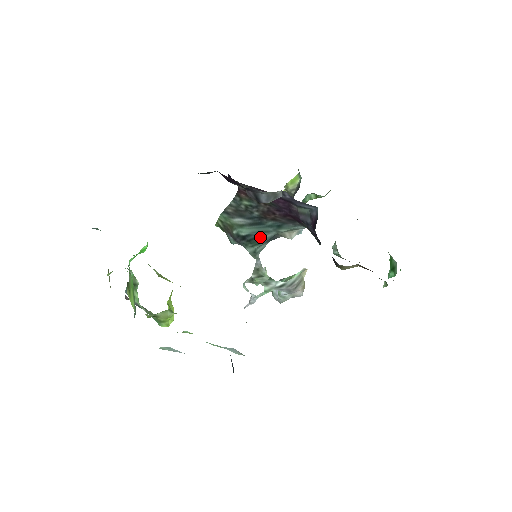
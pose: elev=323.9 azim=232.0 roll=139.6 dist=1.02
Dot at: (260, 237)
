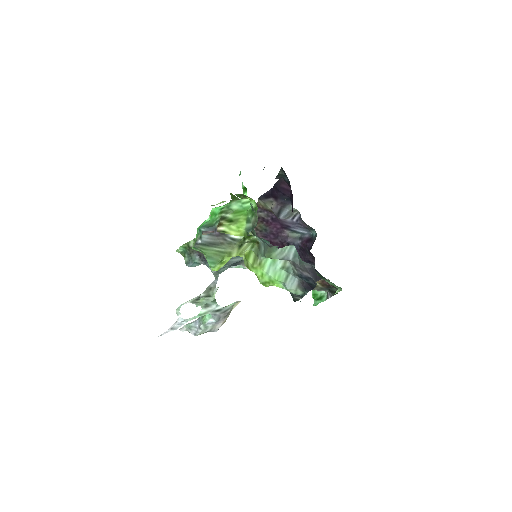
Dot at: occluded
